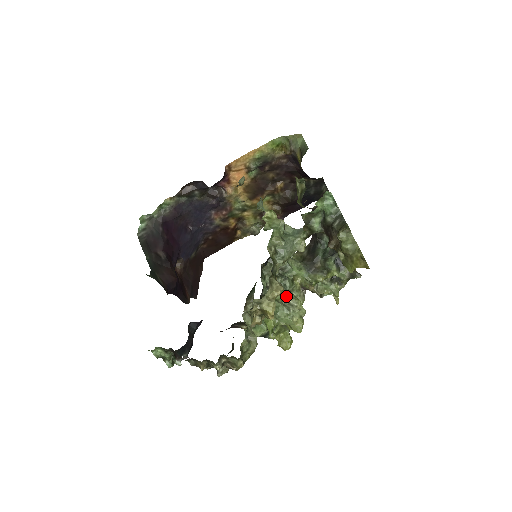
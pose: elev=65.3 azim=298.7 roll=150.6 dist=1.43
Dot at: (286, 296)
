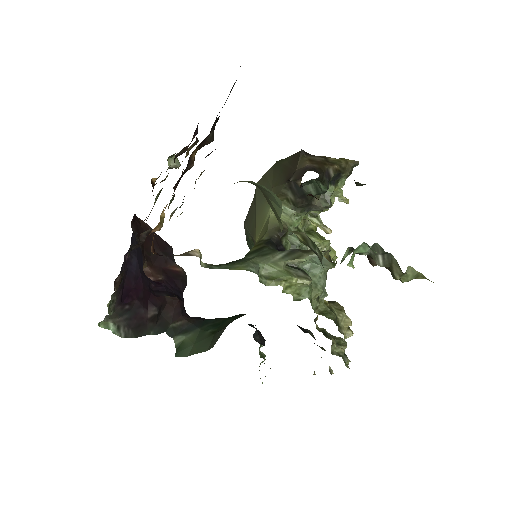
Dot at: occluded
